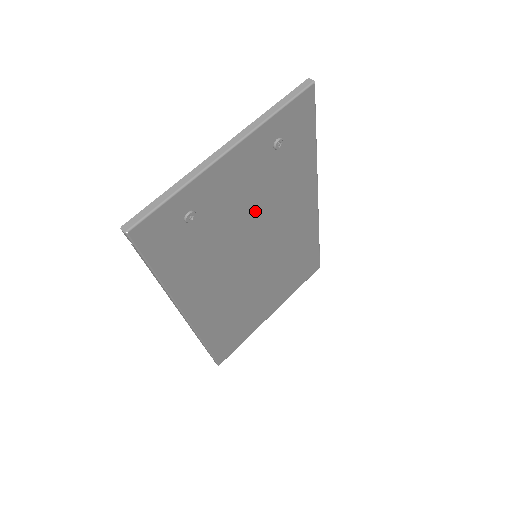
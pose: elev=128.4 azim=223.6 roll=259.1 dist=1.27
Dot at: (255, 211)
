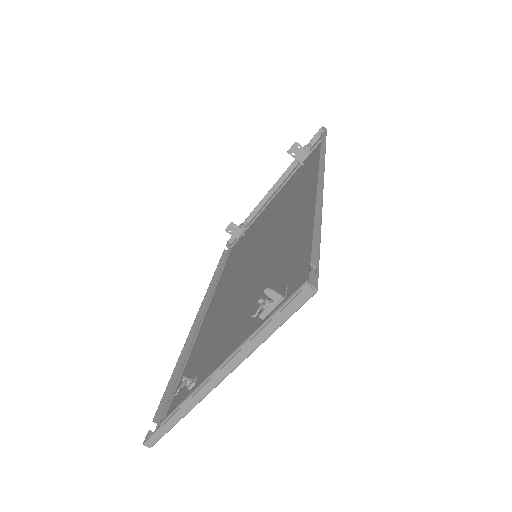
Dot at: (252, 292)
